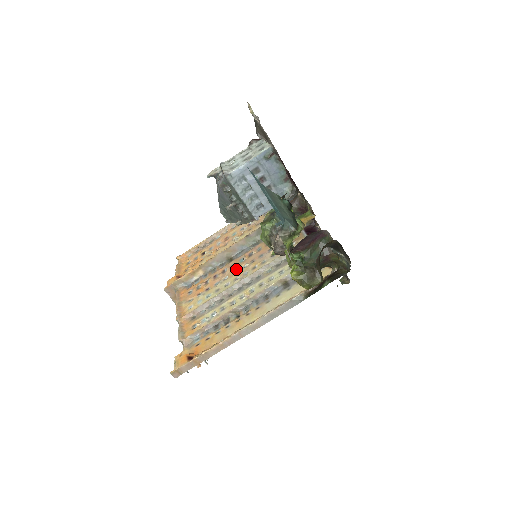
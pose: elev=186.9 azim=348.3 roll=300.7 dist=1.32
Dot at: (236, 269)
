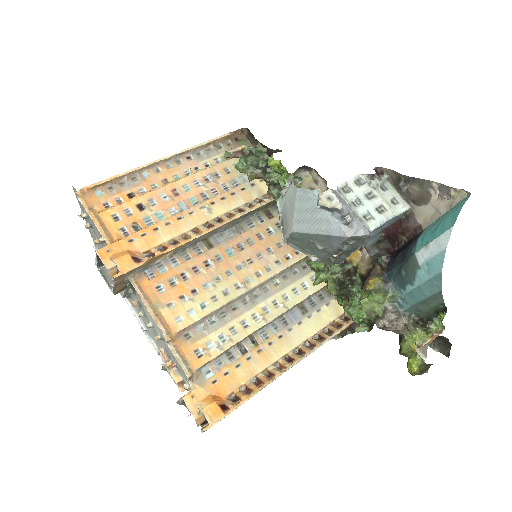
Dot at: (229, 267)
